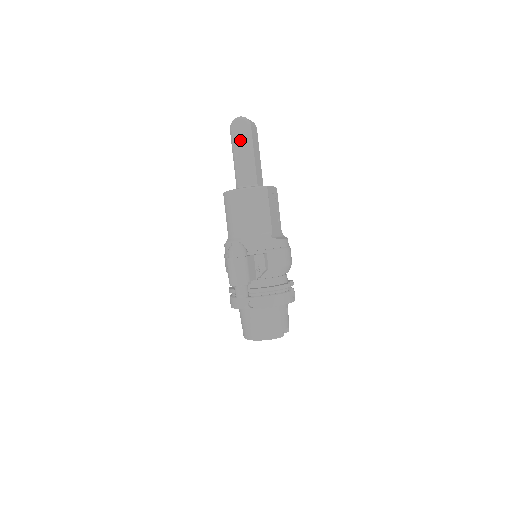
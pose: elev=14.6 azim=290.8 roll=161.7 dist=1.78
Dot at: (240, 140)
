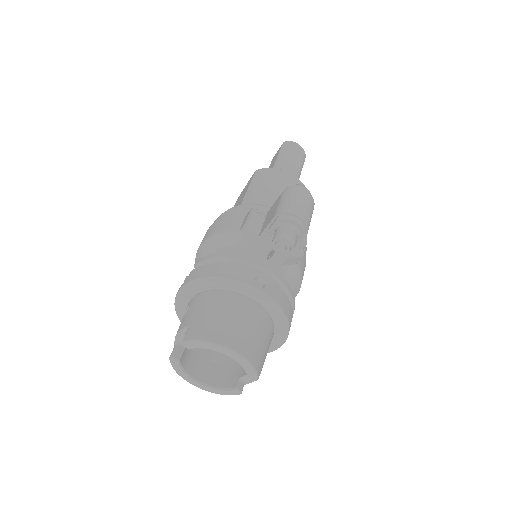
Dot at: (292, 155)
